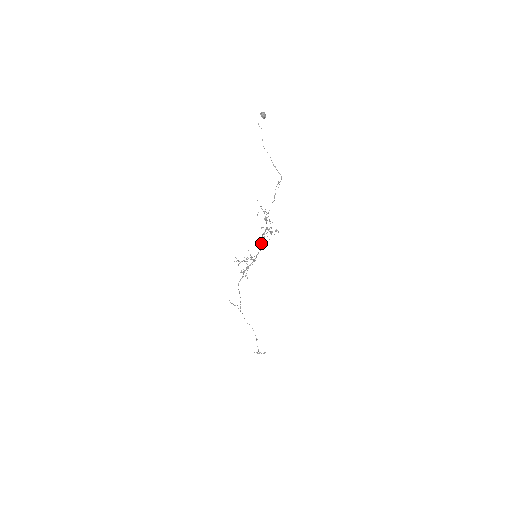
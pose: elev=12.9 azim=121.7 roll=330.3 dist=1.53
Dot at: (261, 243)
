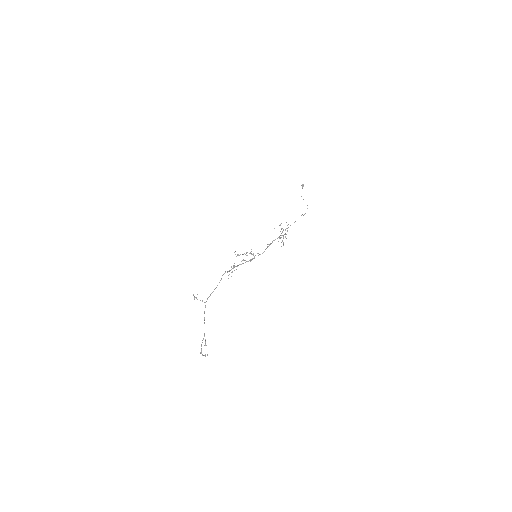
Dot at: (266, 248)
